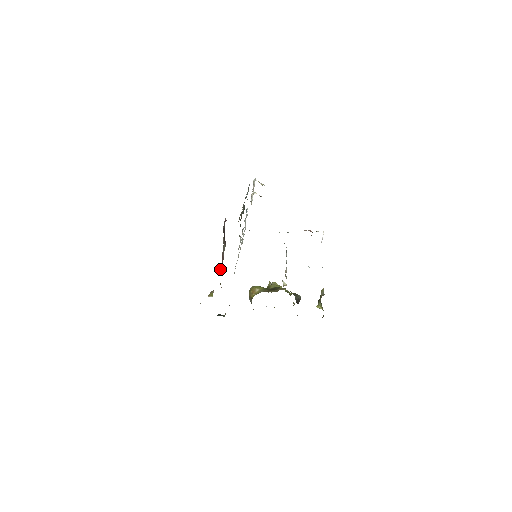
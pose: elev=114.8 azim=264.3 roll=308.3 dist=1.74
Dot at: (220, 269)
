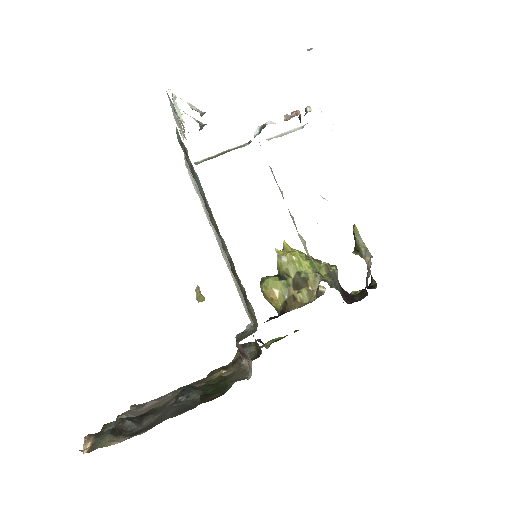
Dot at: occluded
